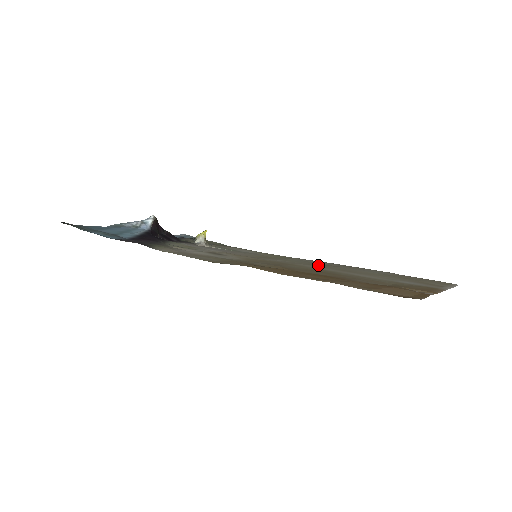
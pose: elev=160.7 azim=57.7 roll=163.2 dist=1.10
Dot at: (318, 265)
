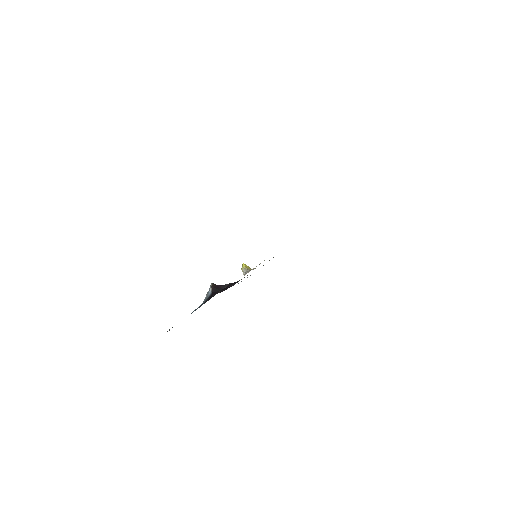
Dot at: occluded
